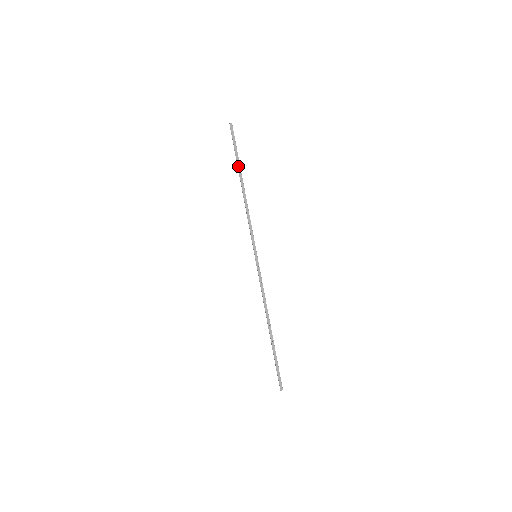
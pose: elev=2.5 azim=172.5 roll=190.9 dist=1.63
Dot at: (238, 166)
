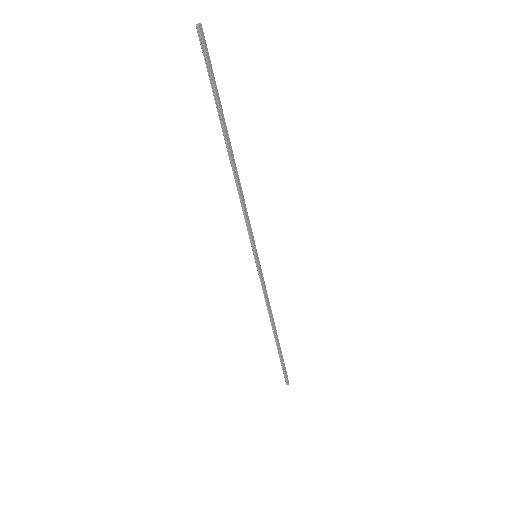
Dot at: (222, 118)
